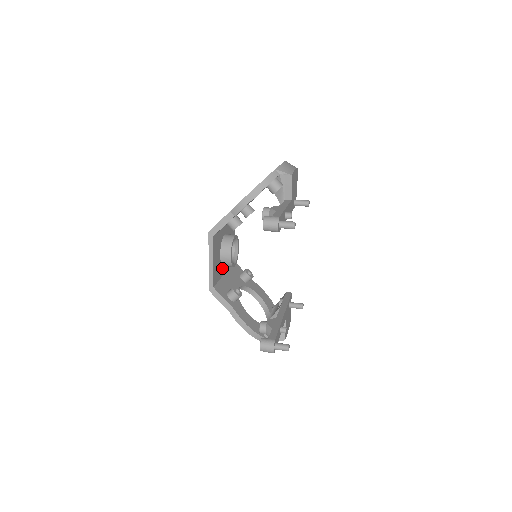
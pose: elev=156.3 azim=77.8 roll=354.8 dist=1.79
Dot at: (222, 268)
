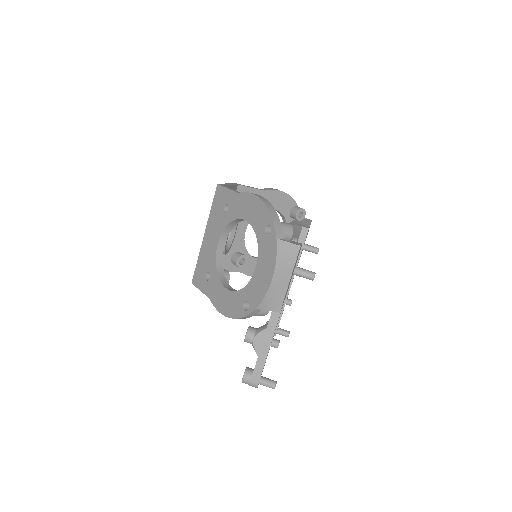
Dot at: occluded
